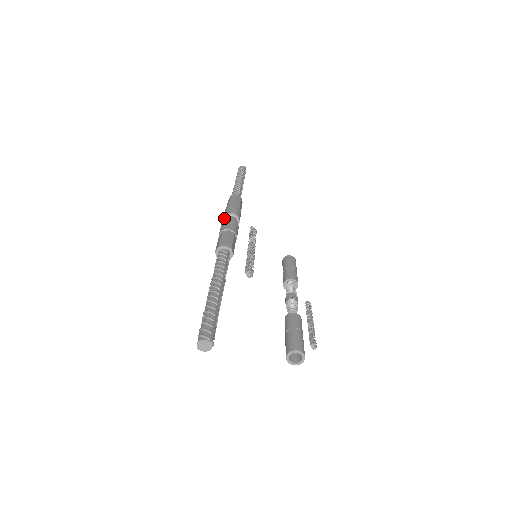
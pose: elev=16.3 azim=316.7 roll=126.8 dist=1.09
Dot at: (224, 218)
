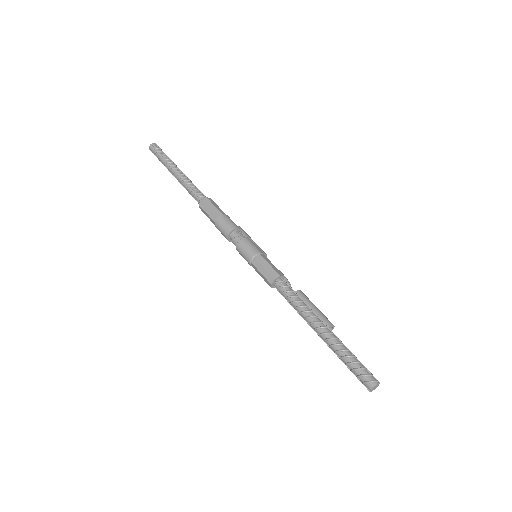
Dot at: (229, 235)
